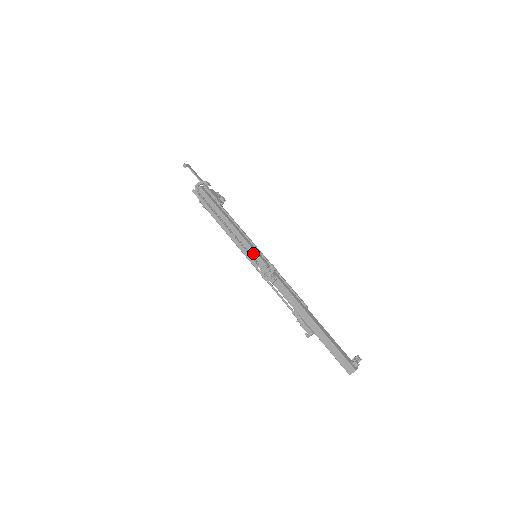
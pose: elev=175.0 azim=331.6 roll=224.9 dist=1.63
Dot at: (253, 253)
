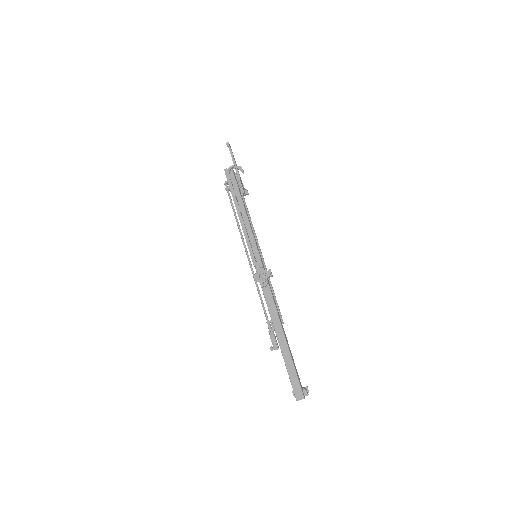
Dot at: (256, 252)
